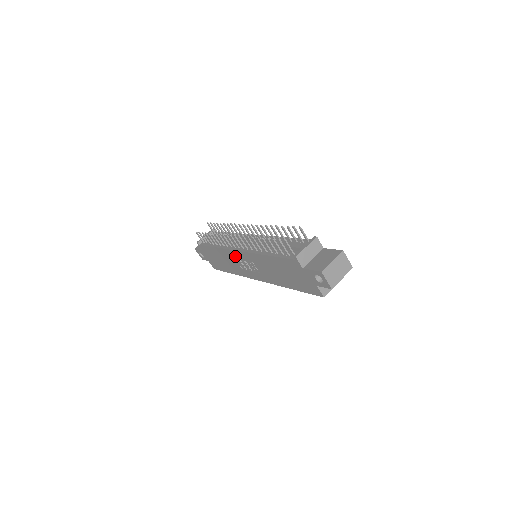
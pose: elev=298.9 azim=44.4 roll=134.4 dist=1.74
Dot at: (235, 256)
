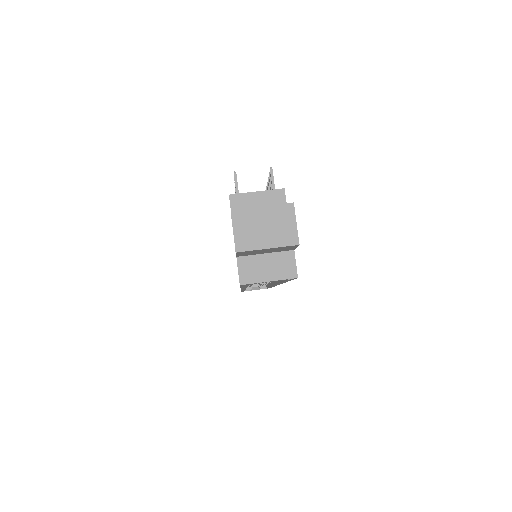
Dot at: occluded
